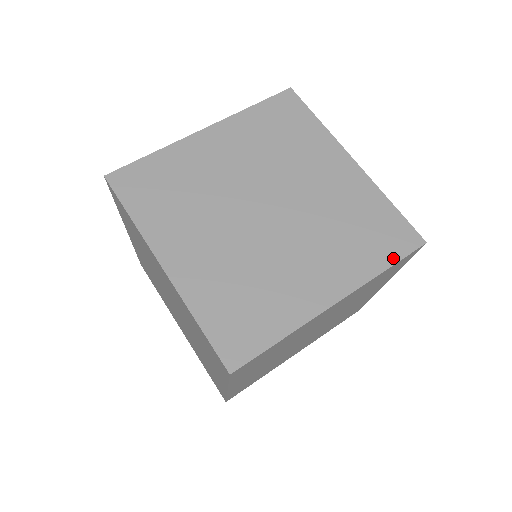
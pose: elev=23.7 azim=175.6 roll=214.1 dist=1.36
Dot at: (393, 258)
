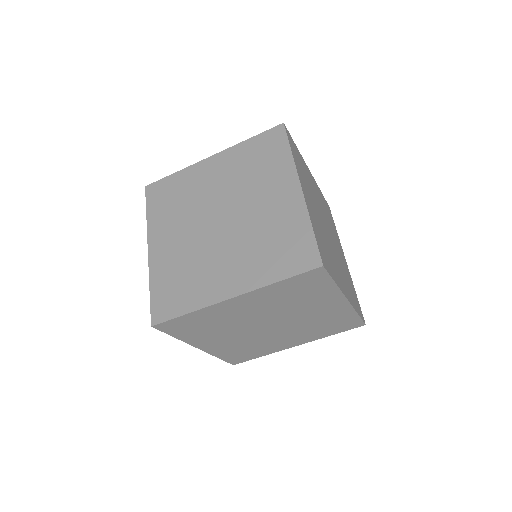
Dot at: (359, 313)
